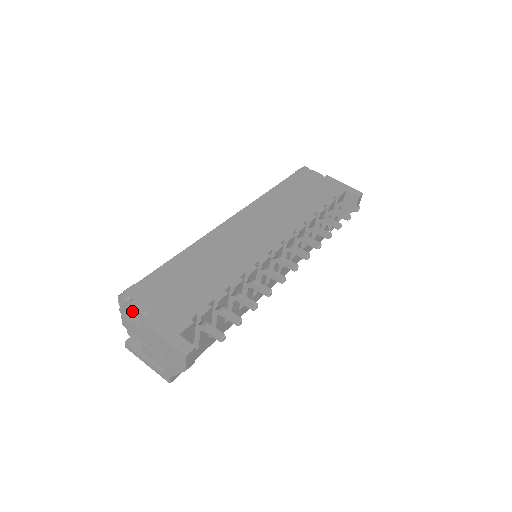
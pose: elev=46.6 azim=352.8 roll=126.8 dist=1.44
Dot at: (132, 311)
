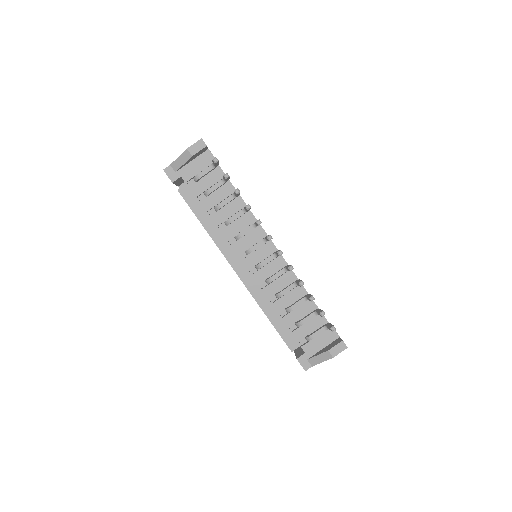
Dot at: occluded
